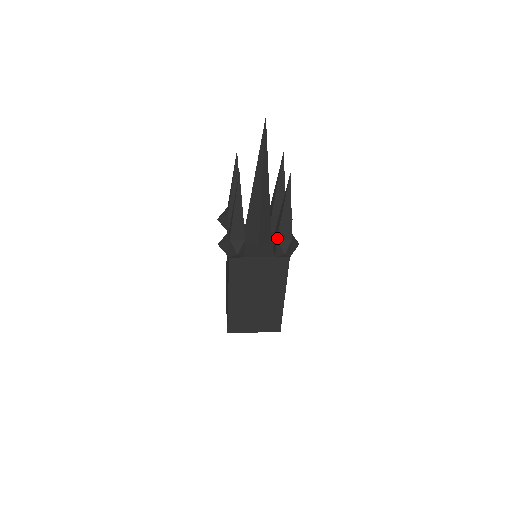
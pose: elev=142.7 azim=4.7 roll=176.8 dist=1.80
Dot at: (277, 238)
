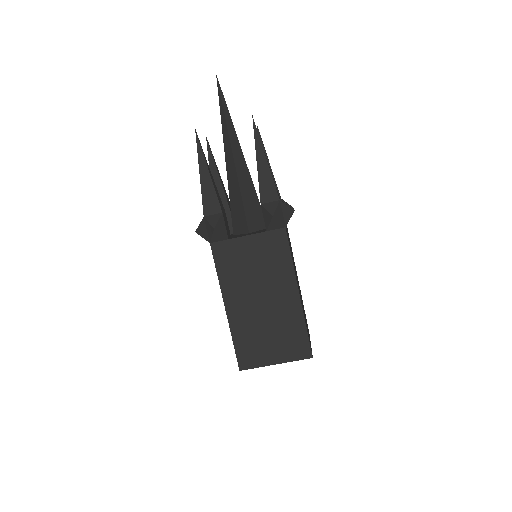
Dot at: (260, 202)
